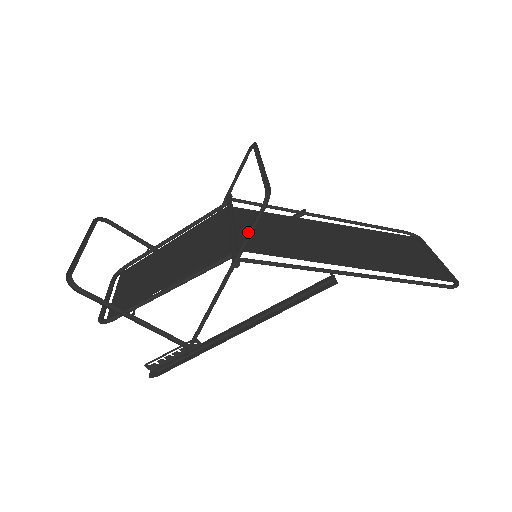
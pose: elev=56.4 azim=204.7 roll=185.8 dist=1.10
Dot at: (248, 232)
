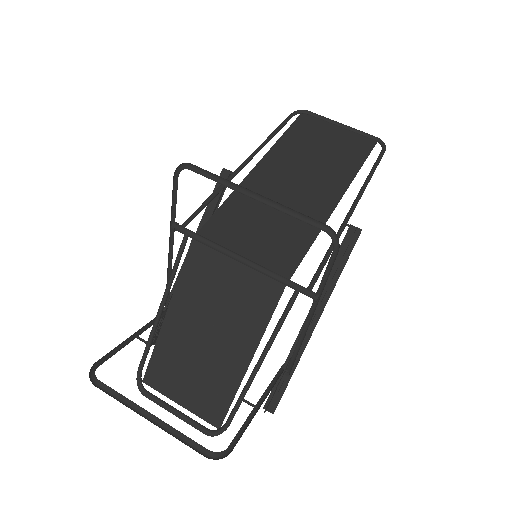
Dot at: (325, 272)
